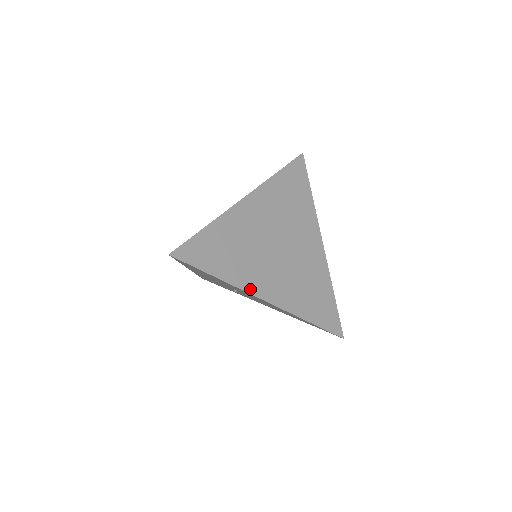
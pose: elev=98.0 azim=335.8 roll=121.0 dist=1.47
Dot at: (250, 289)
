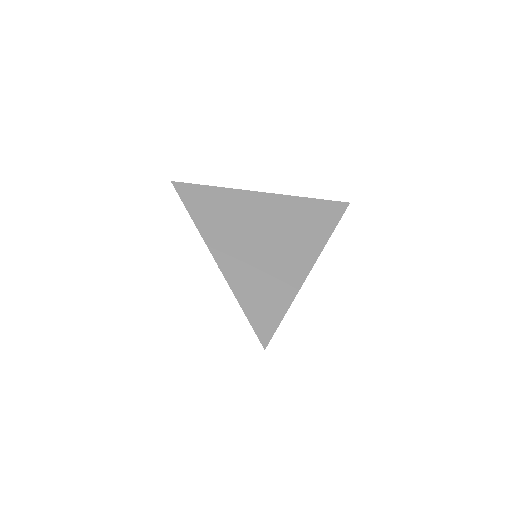
Dot at: (210, 243)
